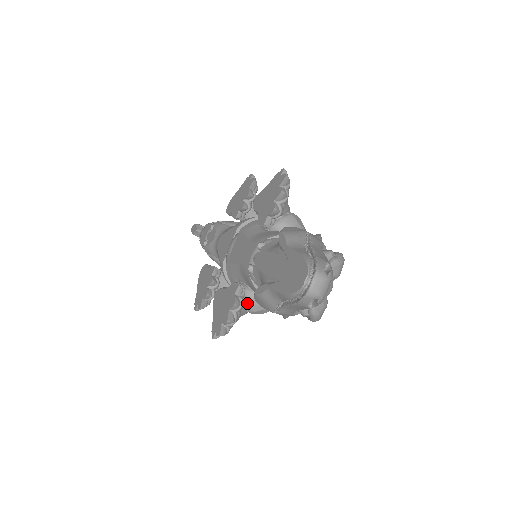
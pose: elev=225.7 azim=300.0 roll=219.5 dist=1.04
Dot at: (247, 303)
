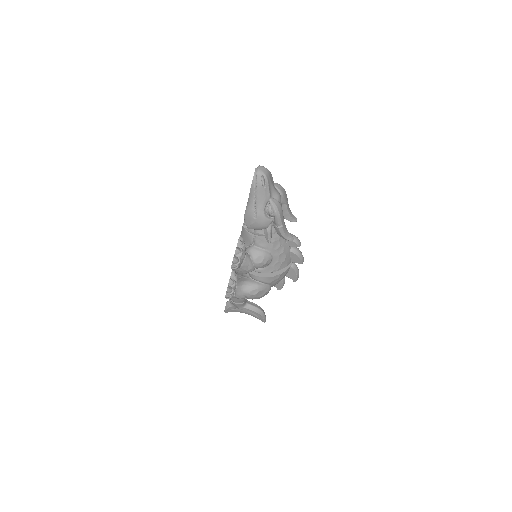
Dot at: (250, 254)
